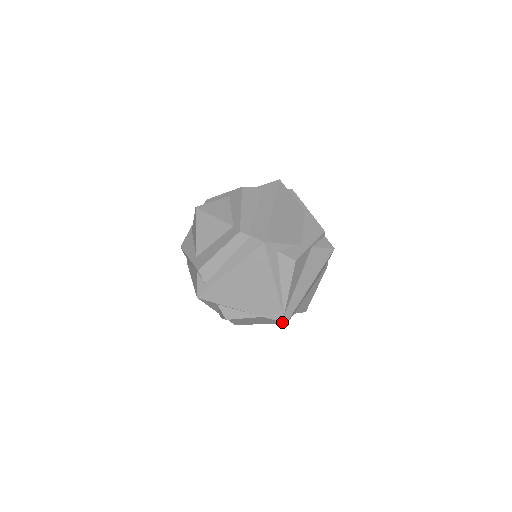
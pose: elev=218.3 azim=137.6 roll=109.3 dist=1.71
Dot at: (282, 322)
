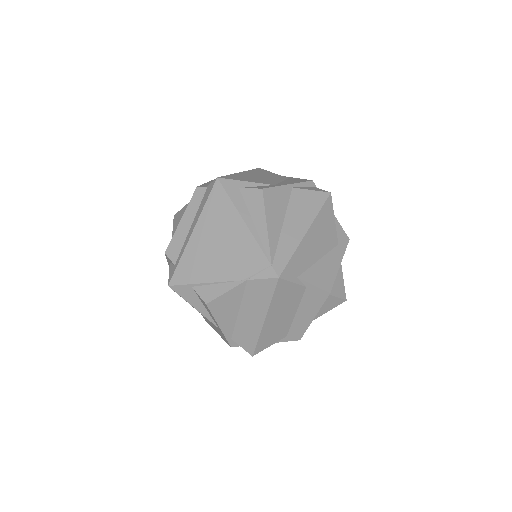
Dot at: (273, 277)
